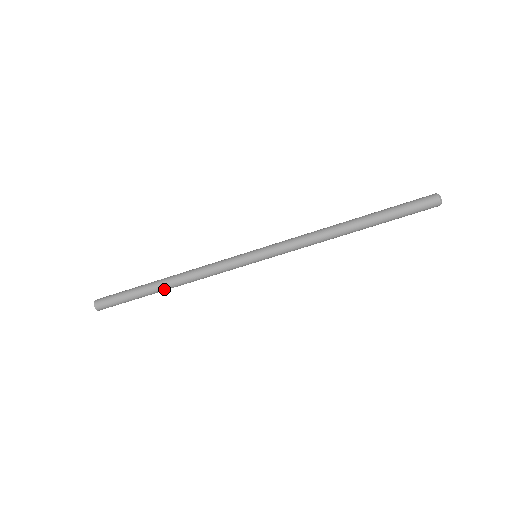
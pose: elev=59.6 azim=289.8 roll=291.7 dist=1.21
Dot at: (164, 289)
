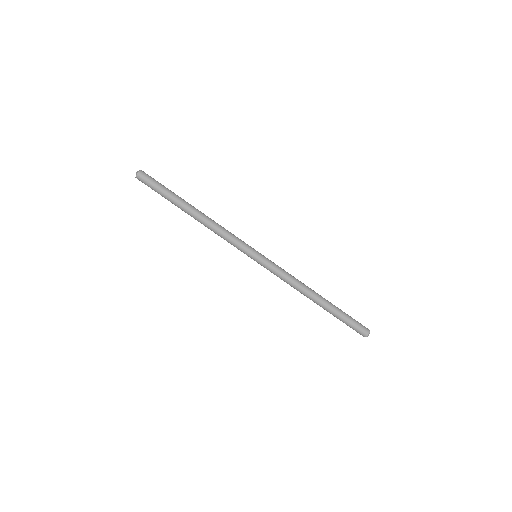
Dot at: (188, 213)
